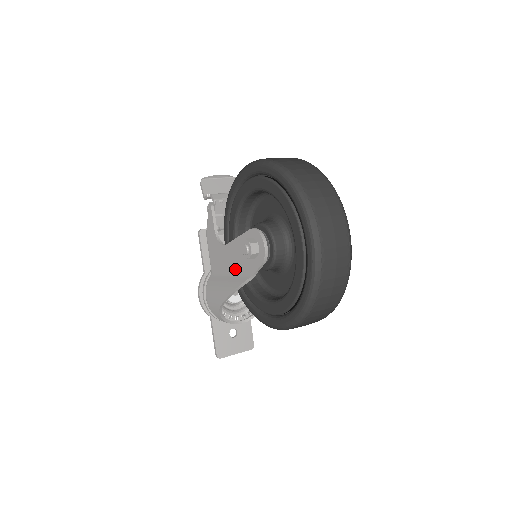
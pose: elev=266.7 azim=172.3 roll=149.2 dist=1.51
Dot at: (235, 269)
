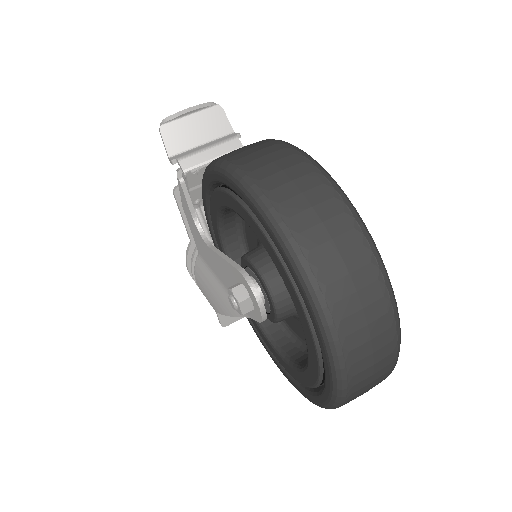
Dot at: (226, 285)
